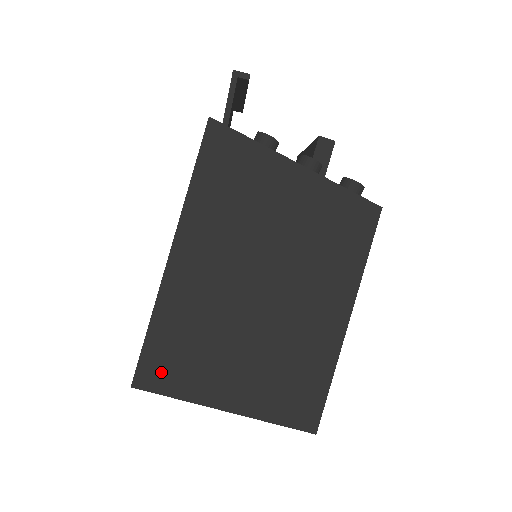
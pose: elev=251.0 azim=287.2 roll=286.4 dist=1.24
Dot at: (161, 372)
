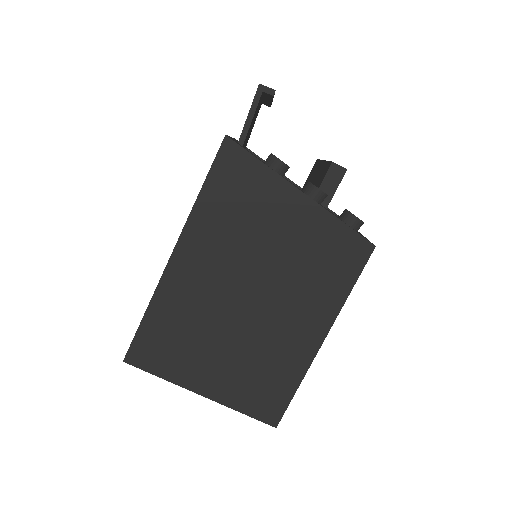
Dot at: (150, 354)
